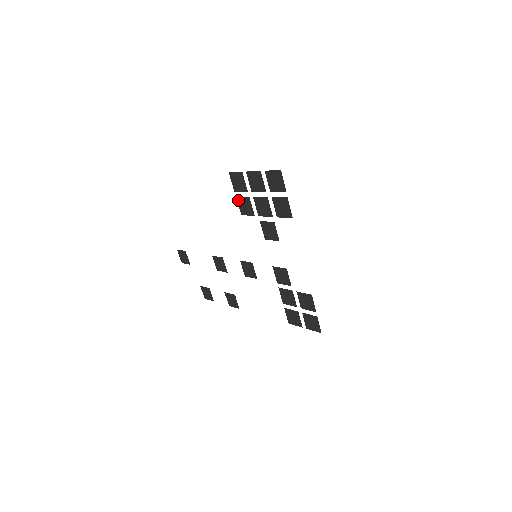
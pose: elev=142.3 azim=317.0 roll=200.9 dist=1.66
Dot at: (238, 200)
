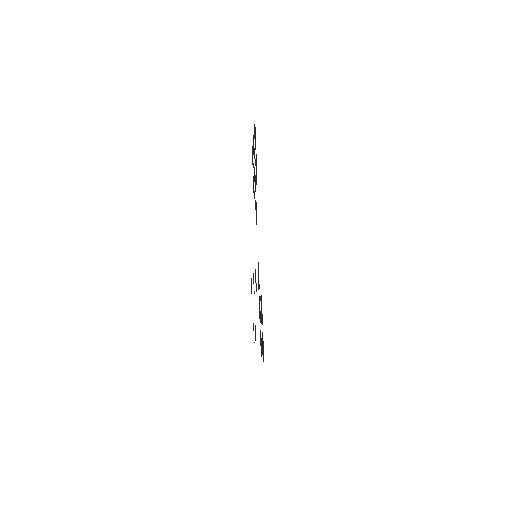
Dot at: (253, 183)
